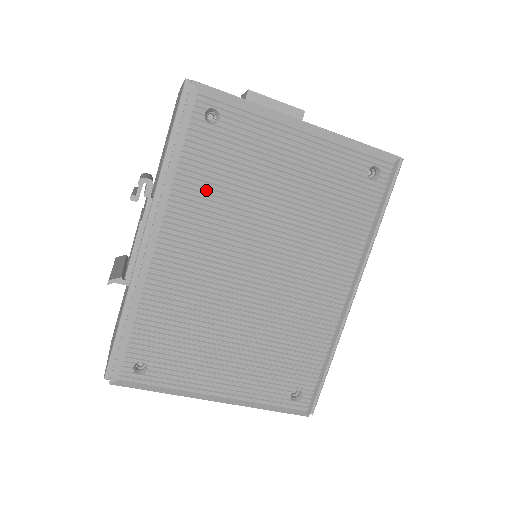
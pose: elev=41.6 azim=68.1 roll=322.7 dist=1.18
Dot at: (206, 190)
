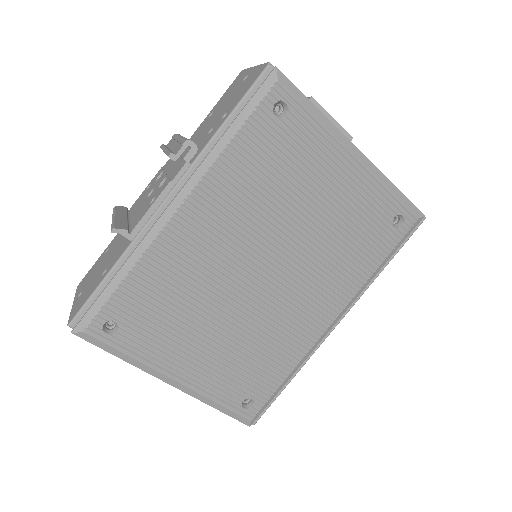
Dot at: (246, 177)
